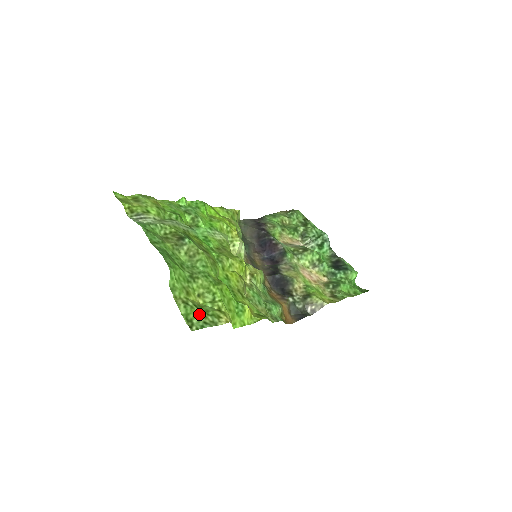
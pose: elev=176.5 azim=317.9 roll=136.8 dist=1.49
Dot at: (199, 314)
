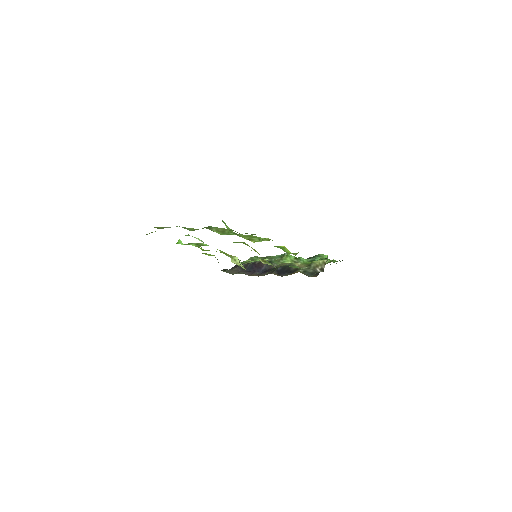
Dot at: occluded
